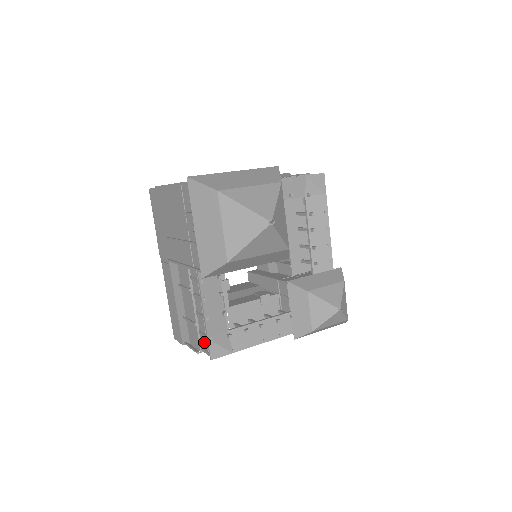
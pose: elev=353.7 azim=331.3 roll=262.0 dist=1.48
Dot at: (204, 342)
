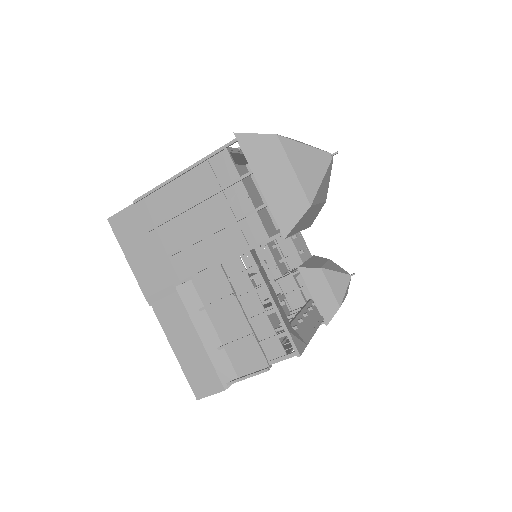
Dot at: (274, 348)
